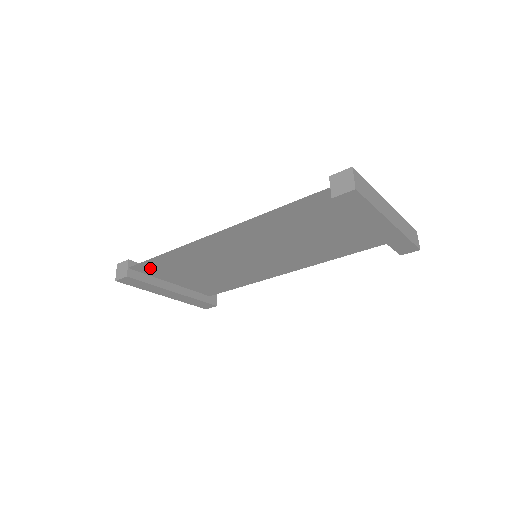
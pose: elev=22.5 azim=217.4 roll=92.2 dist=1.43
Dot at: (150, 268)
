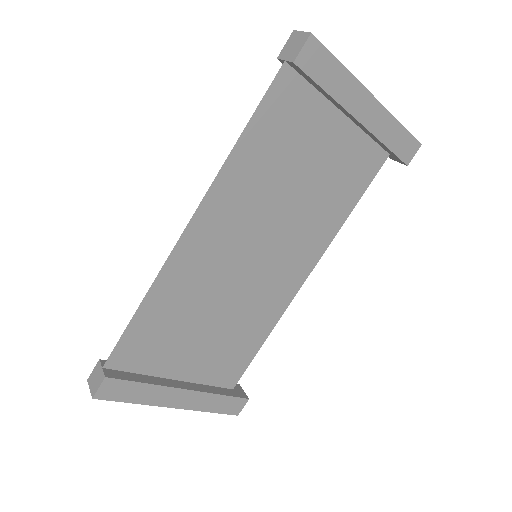
Dot at: (133, 354)
